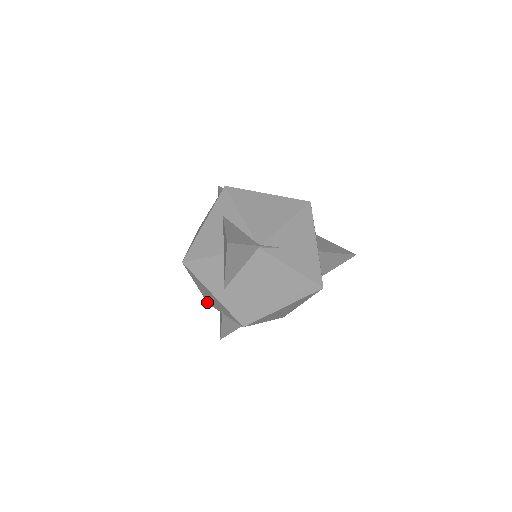
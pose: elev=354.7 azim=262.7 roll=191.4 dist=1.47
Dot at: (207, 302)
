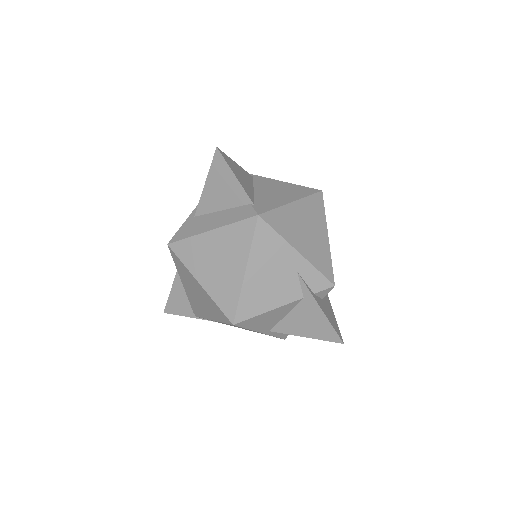
Dot at: occluded
